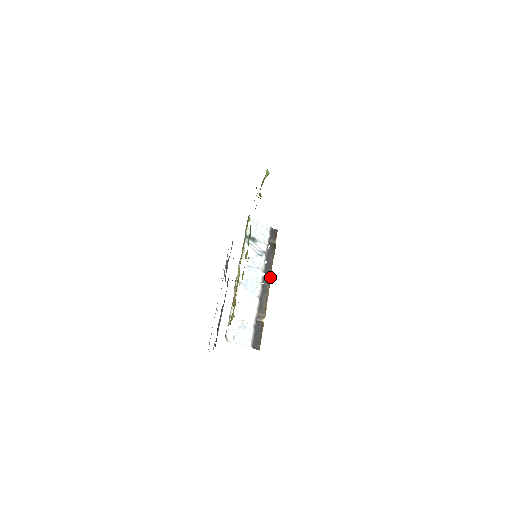
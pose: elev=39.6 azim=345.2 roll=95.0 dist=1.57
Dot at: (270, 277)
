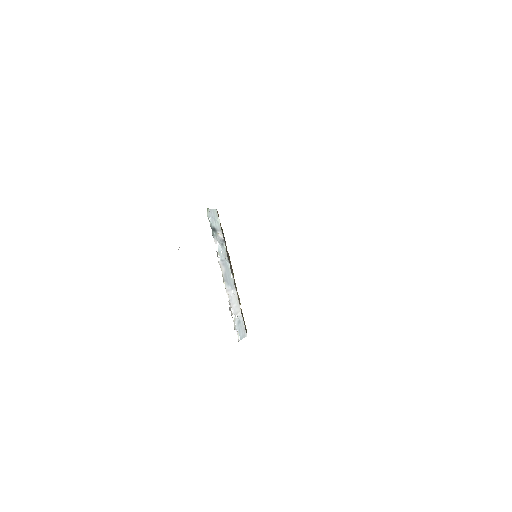
Dot at: occluded
